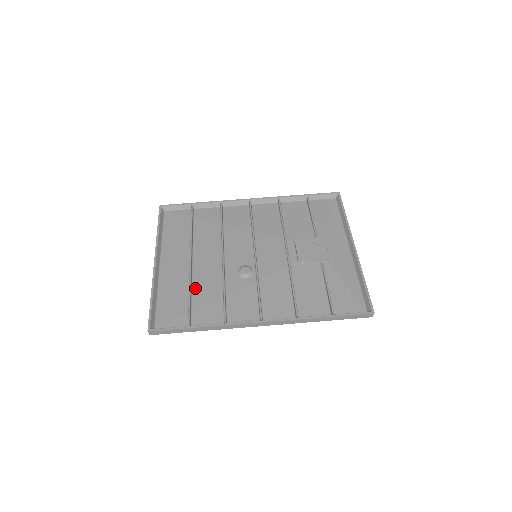
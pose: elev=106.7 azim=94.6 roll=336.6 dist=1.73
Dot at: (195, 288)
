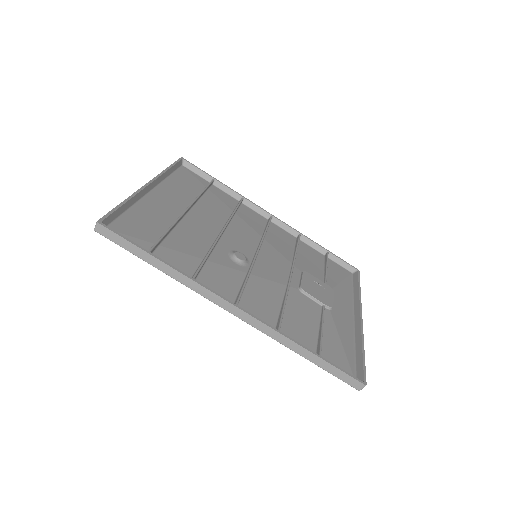
Dot at: (176, 232)
